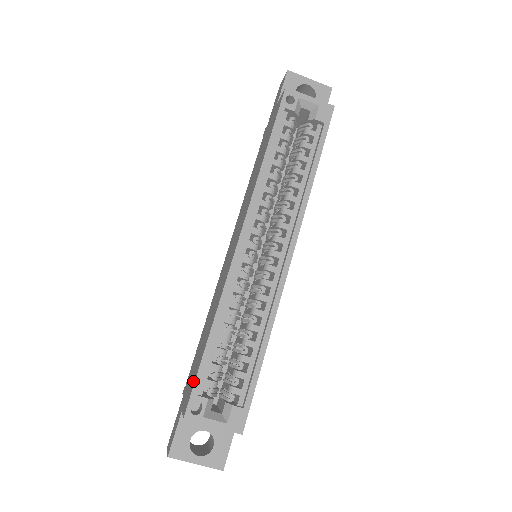
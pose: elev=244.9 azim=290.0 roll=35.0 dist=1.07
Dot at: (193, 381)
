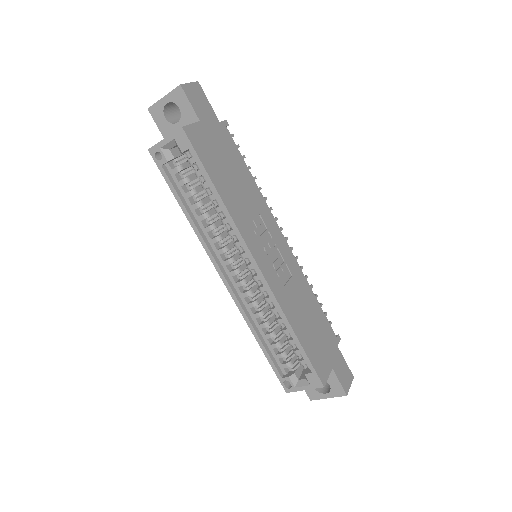
Dot at: occluded
